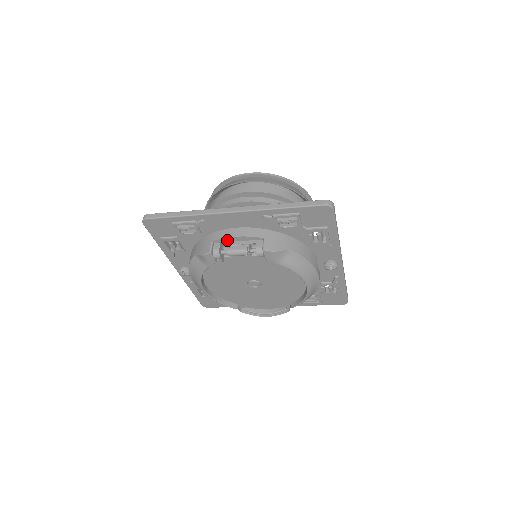
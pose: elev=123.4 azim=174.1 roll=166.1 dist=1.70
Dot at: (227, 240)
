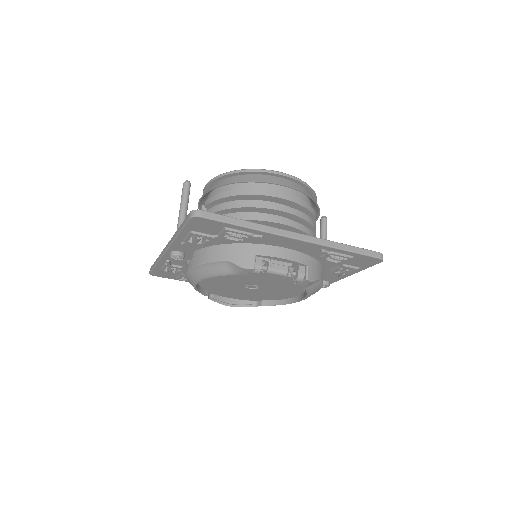
Dot at: (272, 258)
